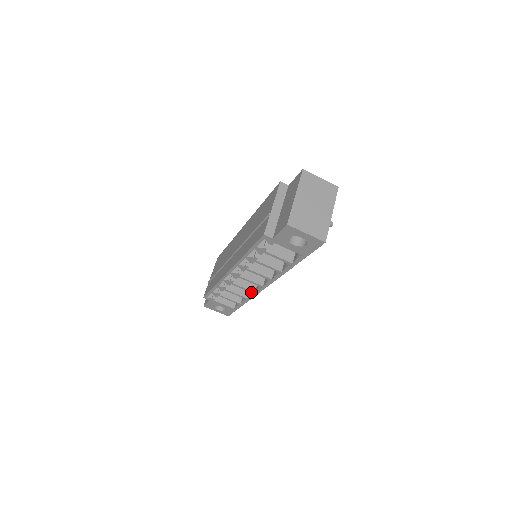
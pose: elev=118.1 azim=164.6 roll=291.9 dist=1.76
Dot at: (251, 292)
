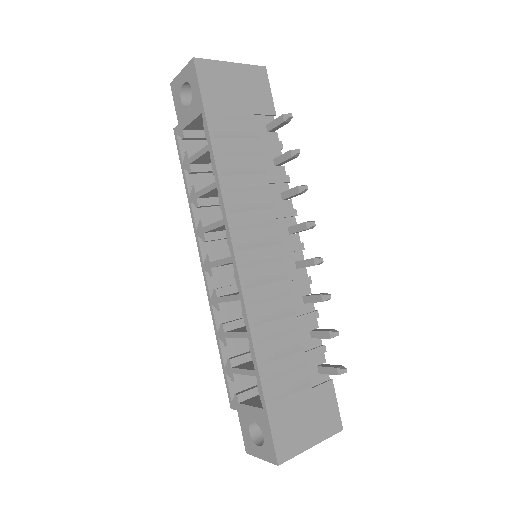
Dot at: (237, 300)
